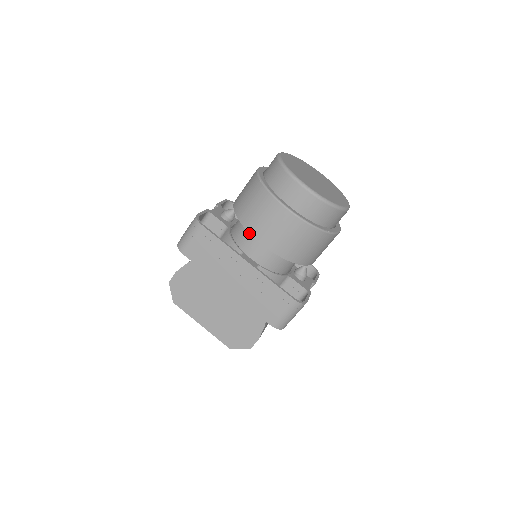
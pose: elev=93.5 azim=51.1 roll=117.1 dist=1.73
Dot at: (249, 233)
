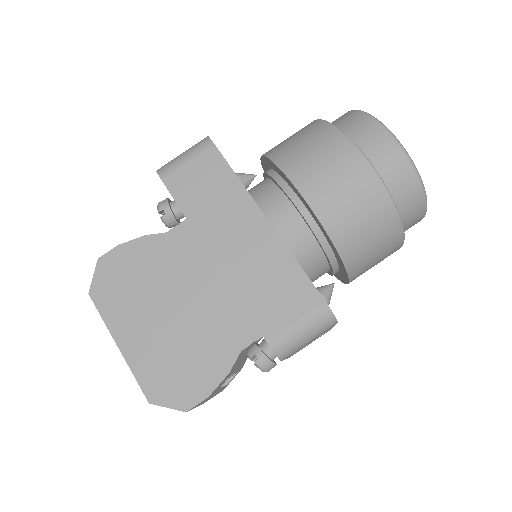
Dot at: (277, 189)
